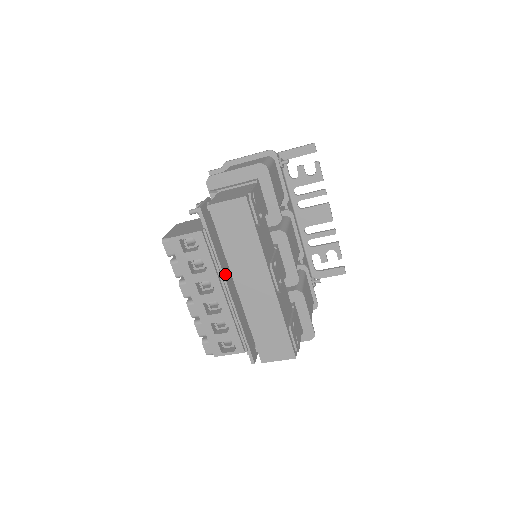
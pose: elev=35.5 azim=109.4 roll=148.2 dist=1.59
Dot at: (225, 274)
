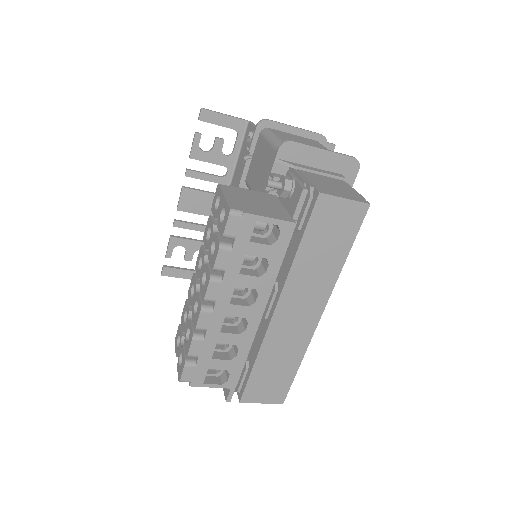
Dot at: occluded
